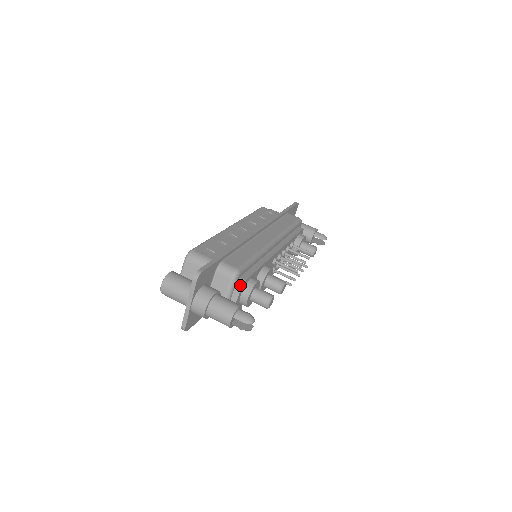
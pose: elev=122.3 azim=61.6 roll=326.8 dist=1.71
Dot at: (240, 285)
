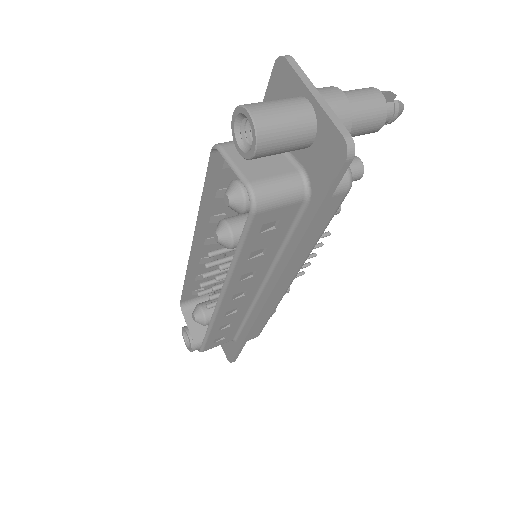
Dot at: occluded
